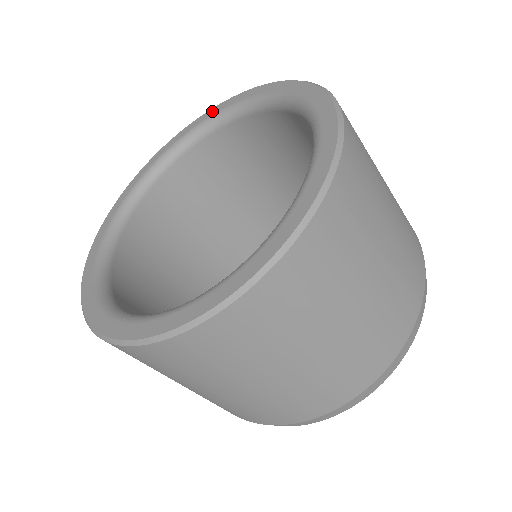
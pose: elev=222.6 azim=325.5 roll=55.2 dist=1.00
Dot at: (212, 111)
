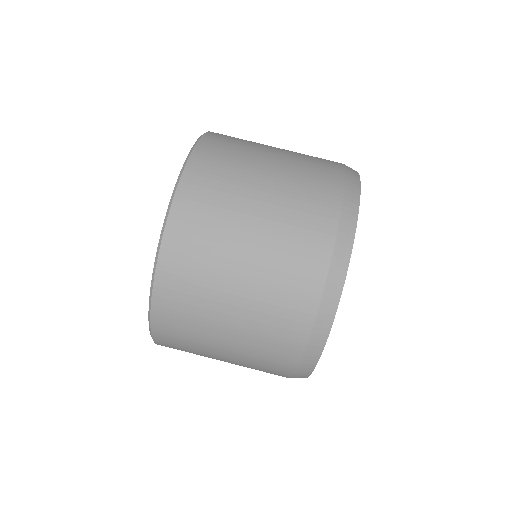
Dot at: occluded
